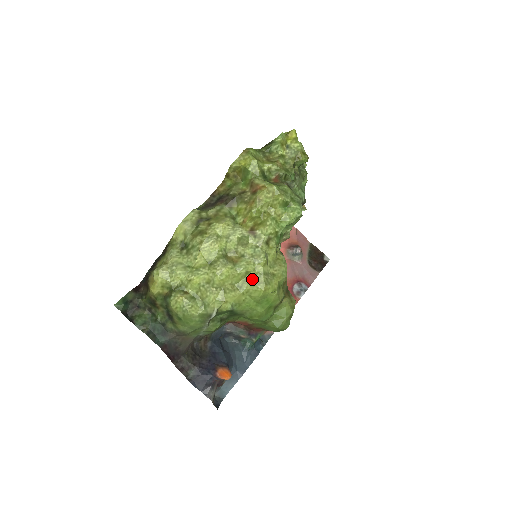
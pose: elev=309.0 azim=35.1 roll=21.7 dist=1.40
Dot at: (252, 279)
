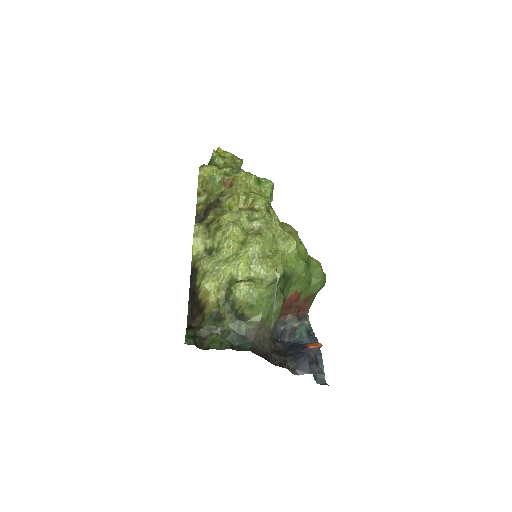
Dot at: (280, 239)
